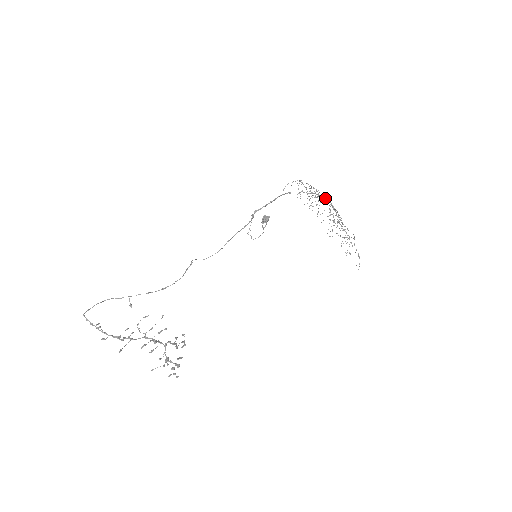
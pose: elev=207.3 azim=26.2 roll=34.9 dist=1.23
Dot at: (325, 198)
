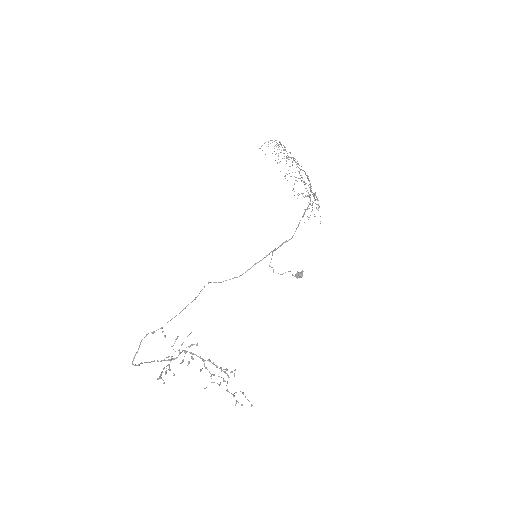
Dot at: occluded
